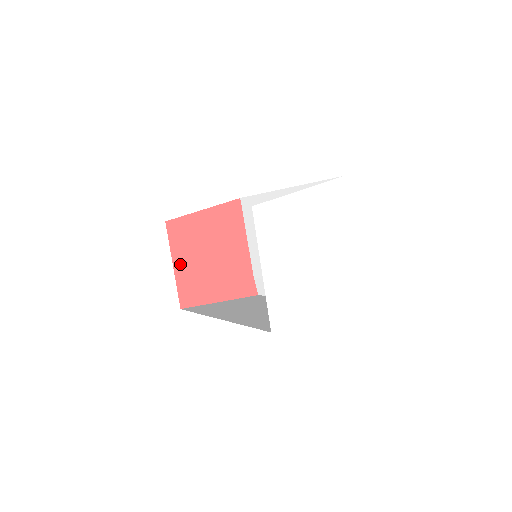
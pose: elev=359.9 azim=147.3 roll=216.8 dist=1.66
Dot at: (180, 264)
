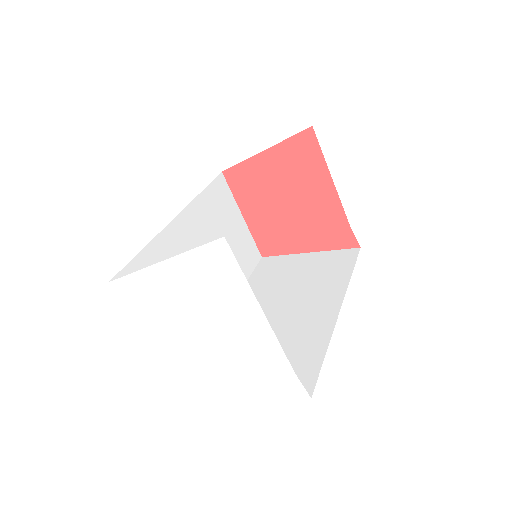
Dot at: (250, 214)
